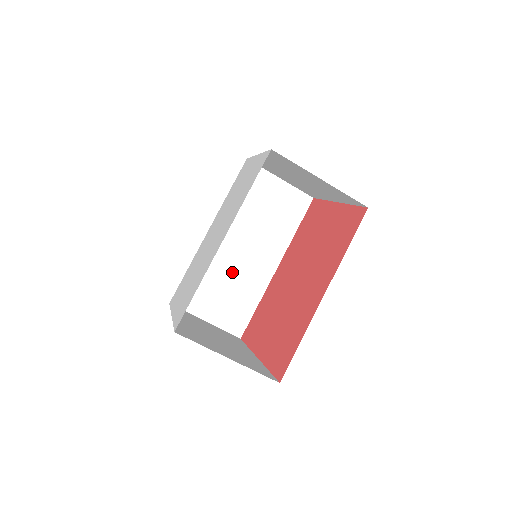
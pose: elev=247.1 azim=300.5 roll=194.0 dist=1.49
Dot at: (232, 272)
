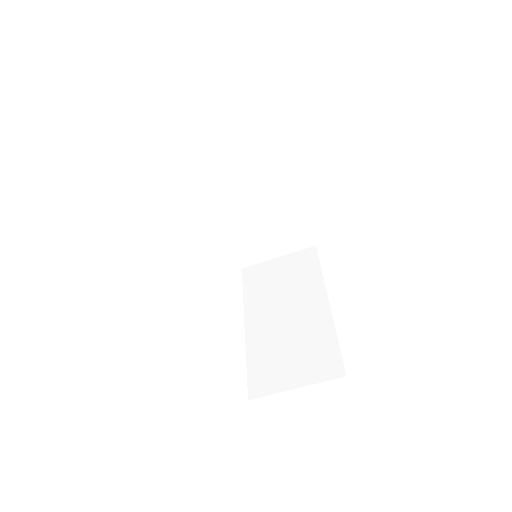
Dot at: (259, 218)
